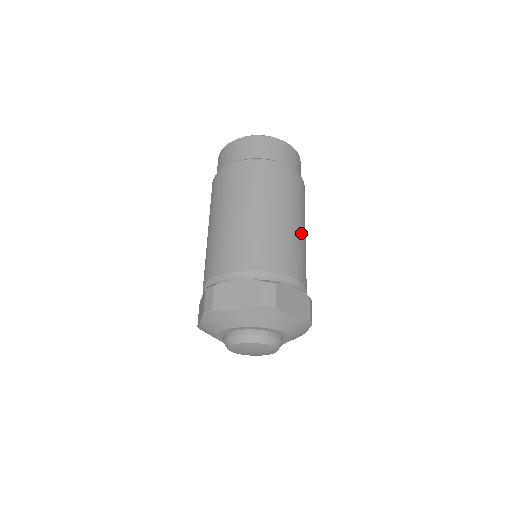
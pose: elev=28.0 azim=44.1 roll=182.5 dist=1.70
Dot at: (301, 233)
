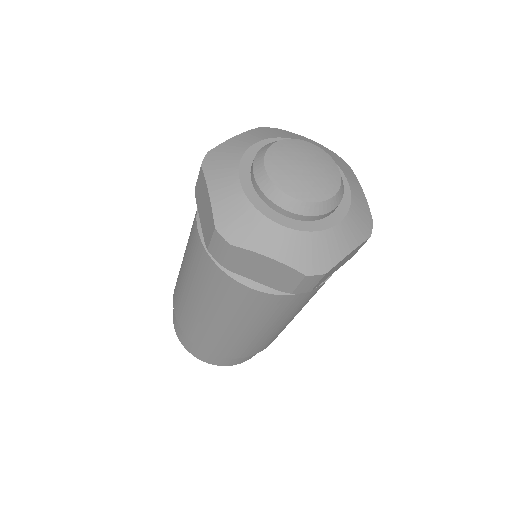
Dot at: occluded
